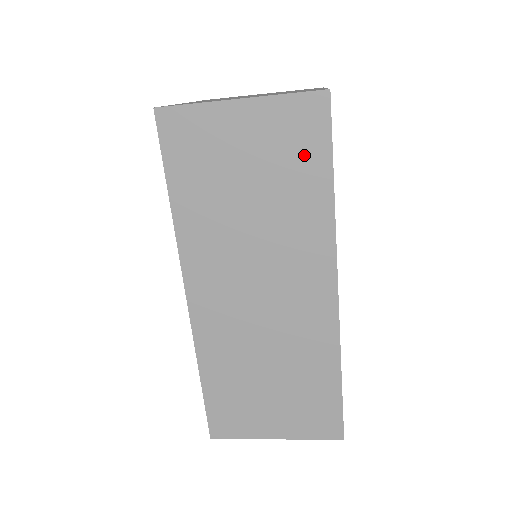
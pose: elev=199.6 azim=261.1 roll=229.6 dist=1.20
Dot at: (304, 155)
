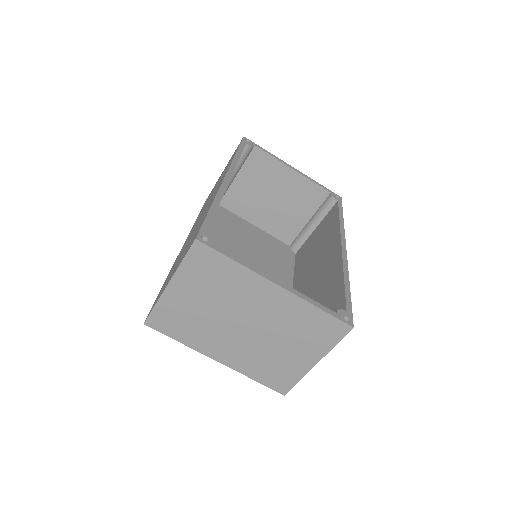
Dot at: occluded
